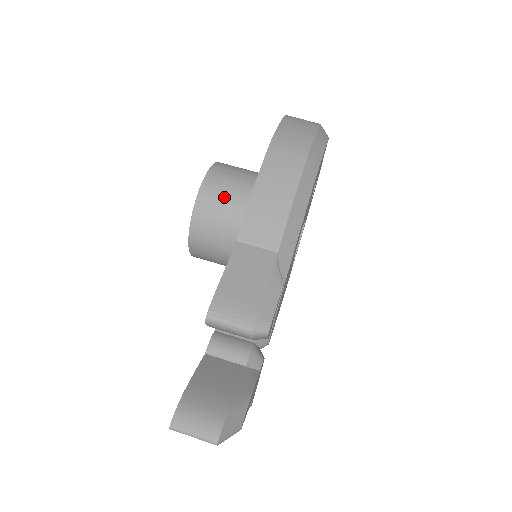
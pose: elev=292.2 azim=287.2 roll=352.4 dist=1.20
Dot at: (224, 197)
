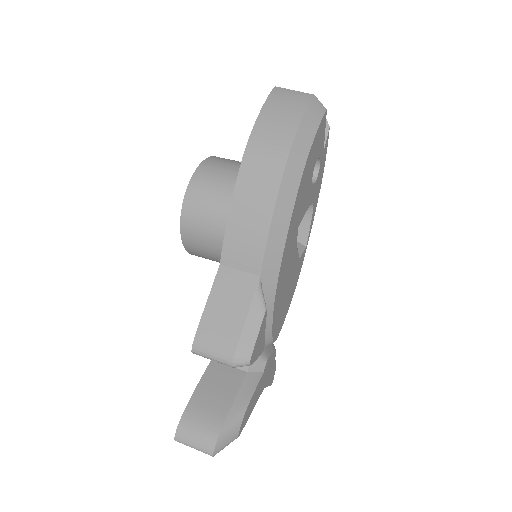
Dot at: (206, 213)
